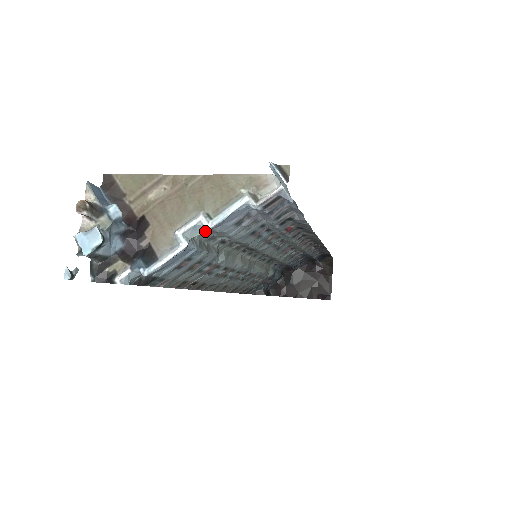
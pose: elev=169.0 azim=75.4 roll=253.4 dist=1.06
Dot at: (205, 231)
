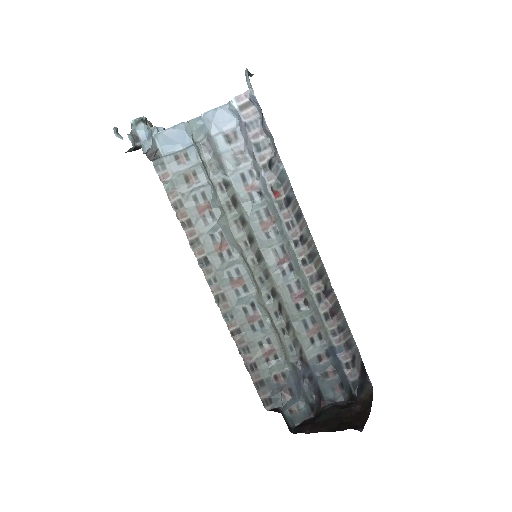
Dot at: (201, 124)
